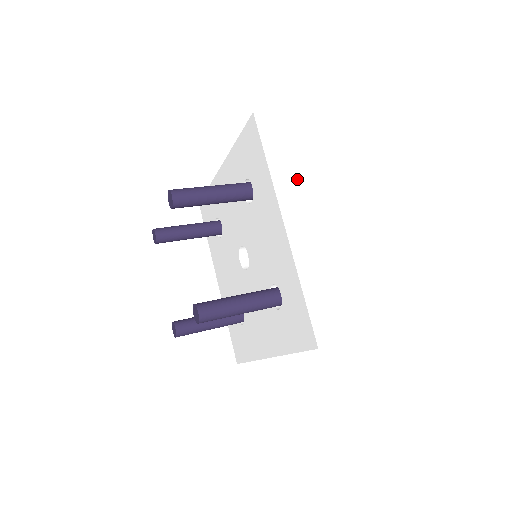
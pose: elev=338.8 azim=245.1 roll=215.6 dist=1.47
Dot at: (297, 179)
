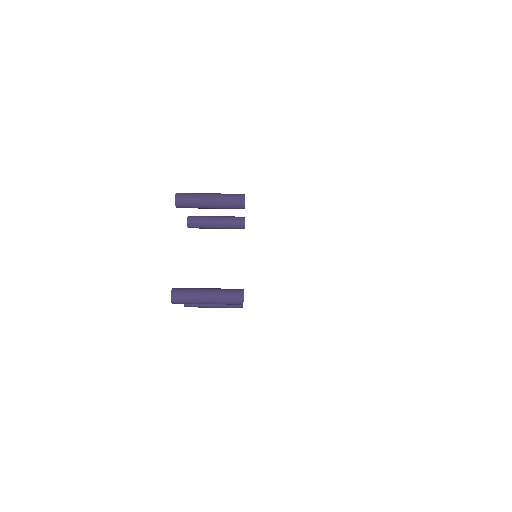
Dot at: occluded
